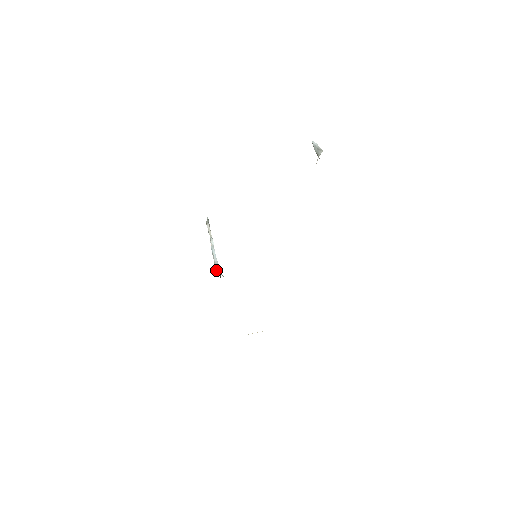
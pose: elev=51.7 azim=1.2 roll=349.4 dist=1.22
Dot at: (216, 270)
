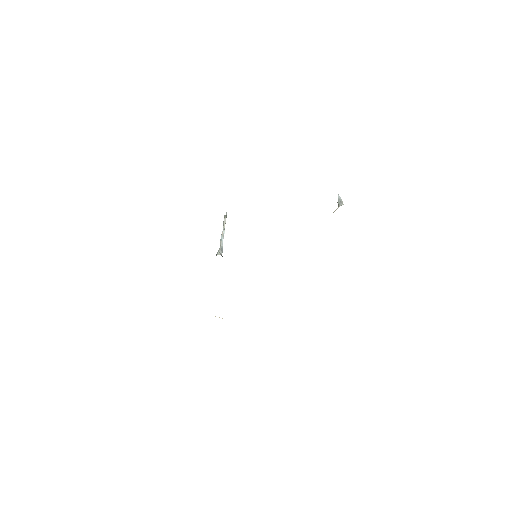
Dot at: (220, 252)
